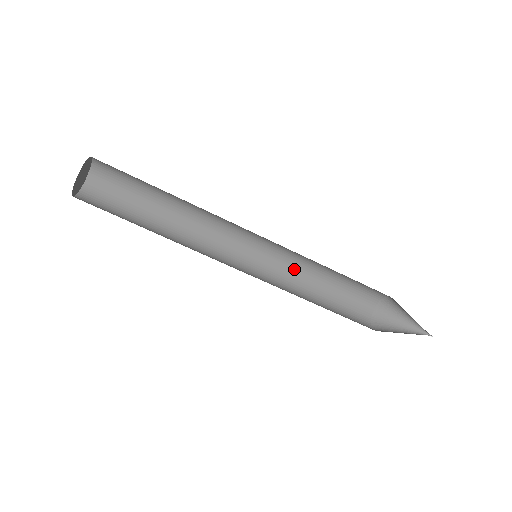
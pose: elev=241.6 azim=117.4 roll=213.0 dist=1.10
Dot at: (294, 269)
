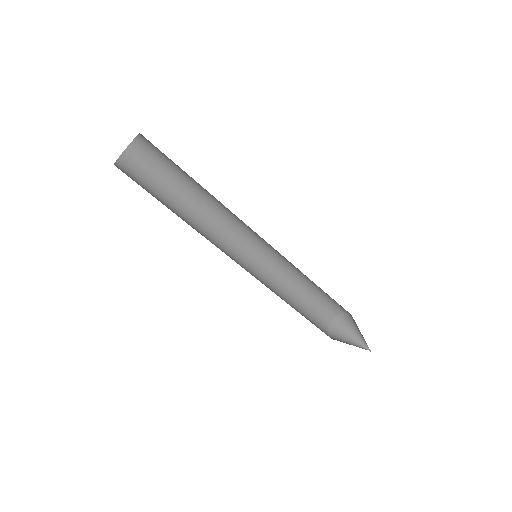
Dot at: (275, 280)
